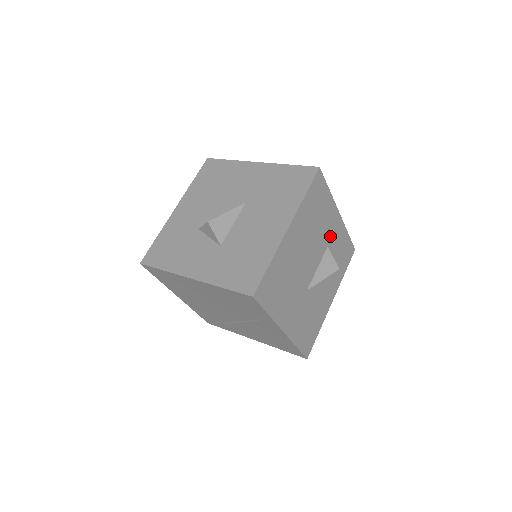
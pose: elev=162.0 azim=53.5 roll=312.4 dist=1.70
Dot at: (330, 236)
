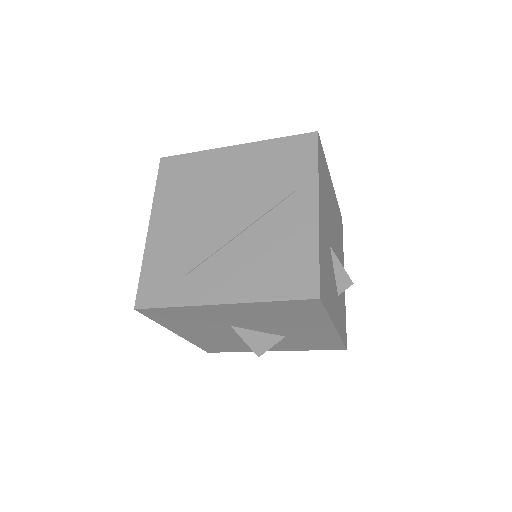
Dot at: occluded
